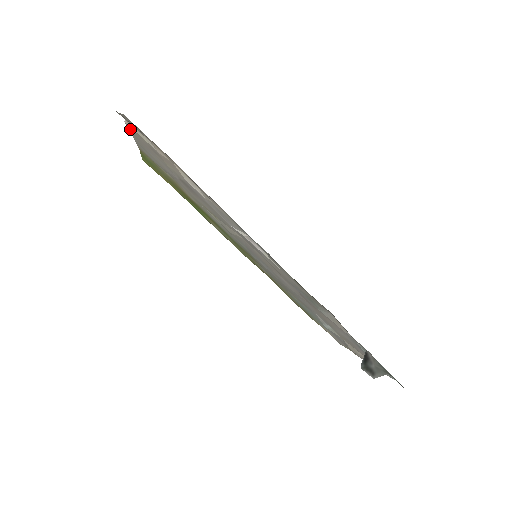
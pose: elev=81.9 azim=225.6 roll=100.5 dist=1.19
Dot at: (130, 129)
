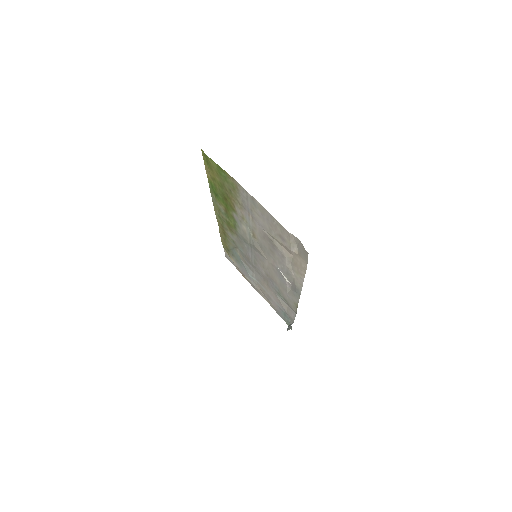
Dot at: (281, 225)
